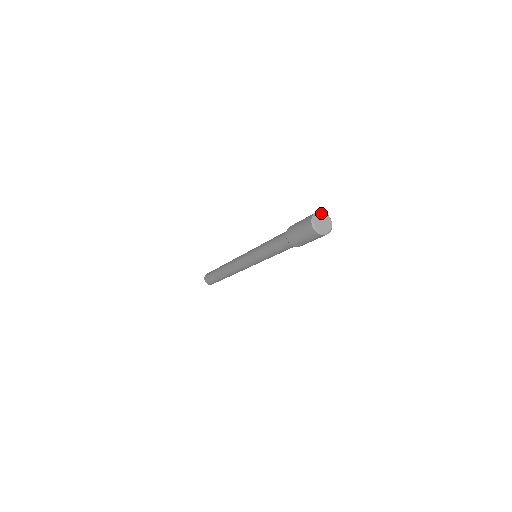
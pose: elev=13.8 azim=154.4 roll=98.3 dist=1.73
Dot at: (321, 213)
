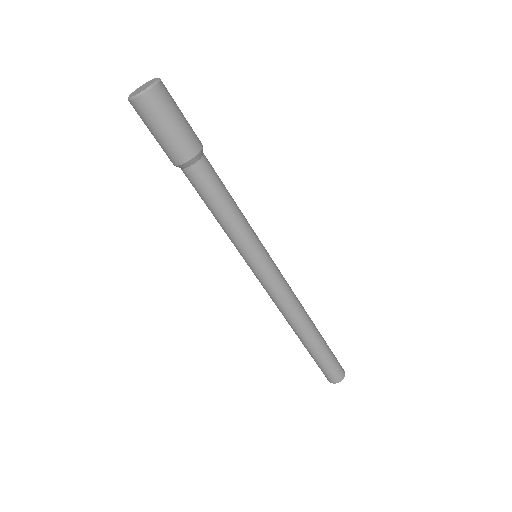
Dot at: (149, 81)
